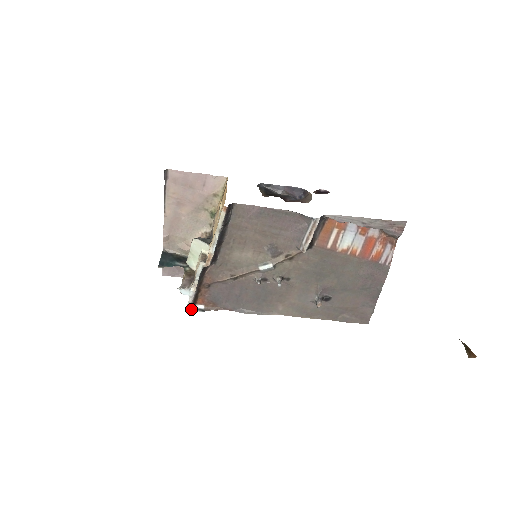
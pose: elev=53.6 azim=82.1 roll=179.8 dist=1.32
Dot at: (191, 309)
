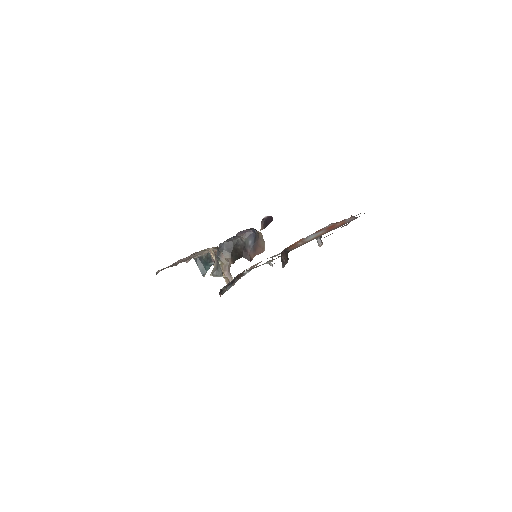
Dot at: occluded
